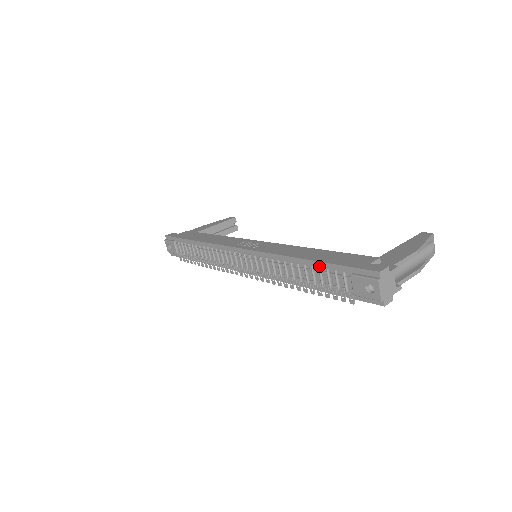
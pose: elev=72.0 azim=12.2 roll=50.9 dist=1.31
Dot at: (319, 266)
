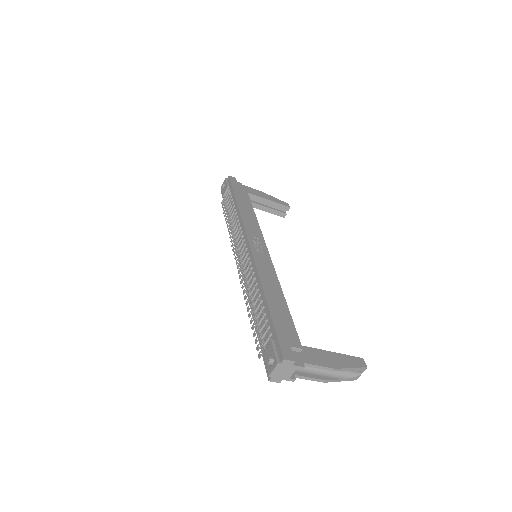
Dot at: (267, 311)
